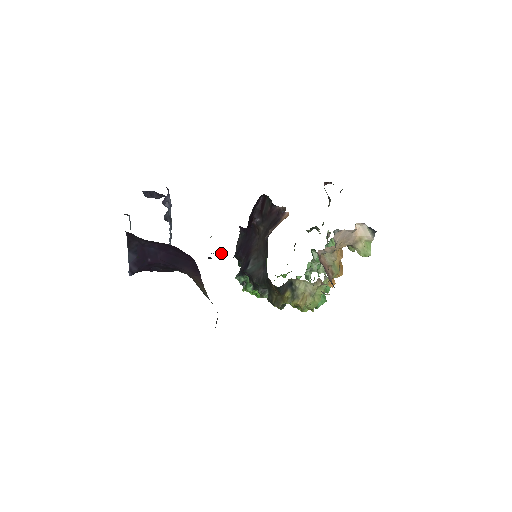
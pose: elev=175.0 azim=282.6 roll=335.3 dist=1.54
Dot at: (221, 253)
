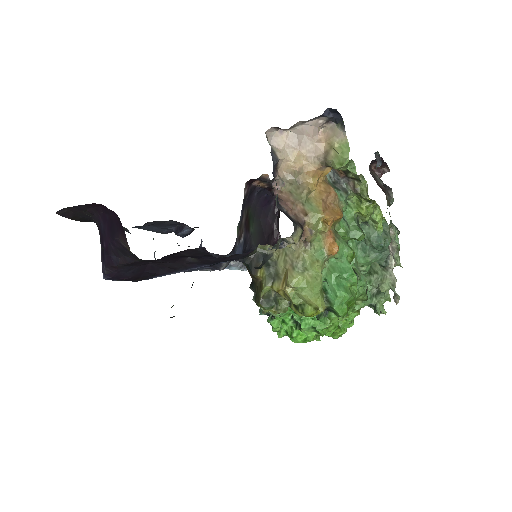
Dot at: occluded
